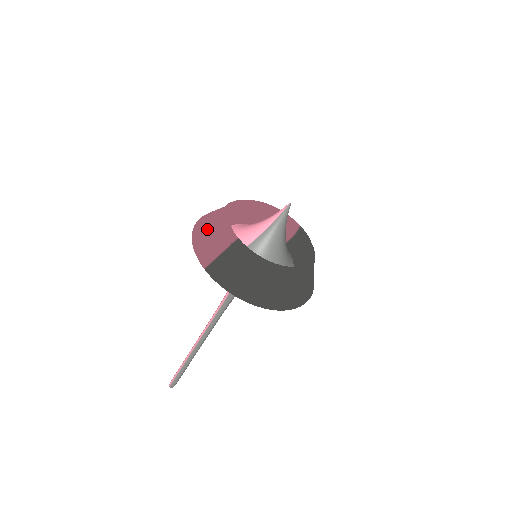
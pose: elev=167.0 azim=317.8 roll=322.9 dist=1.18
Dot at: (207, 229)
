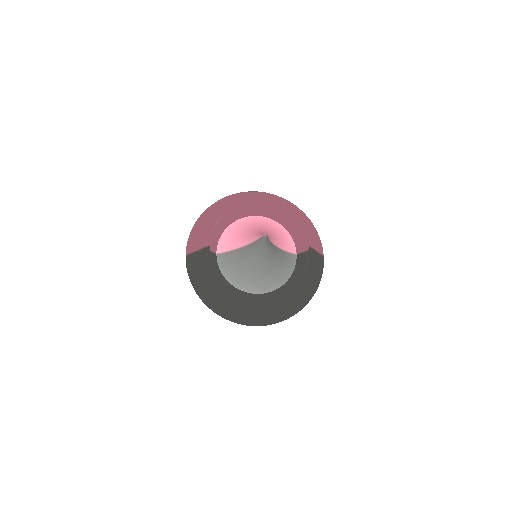
Dot at: (206, 218)
